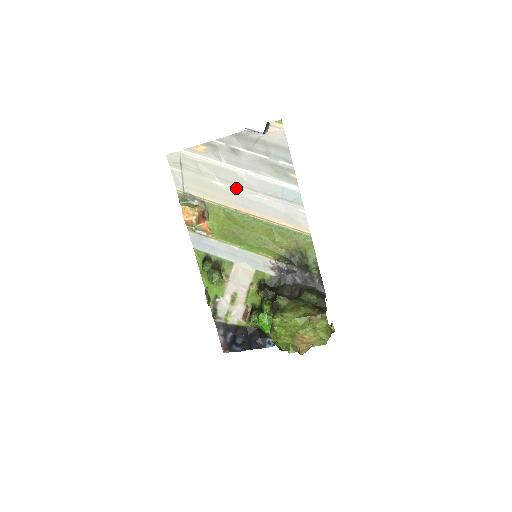
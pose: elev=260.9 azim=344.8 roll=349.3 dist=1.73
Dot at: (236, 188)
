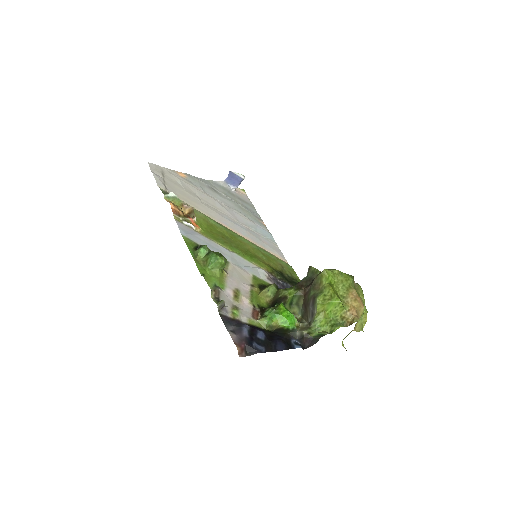
Dot at: (218, 211)
